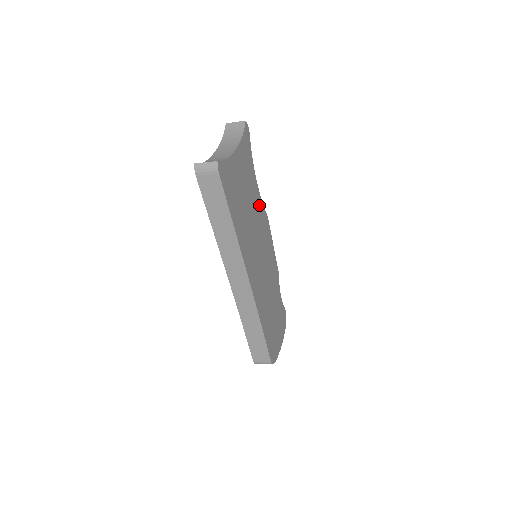
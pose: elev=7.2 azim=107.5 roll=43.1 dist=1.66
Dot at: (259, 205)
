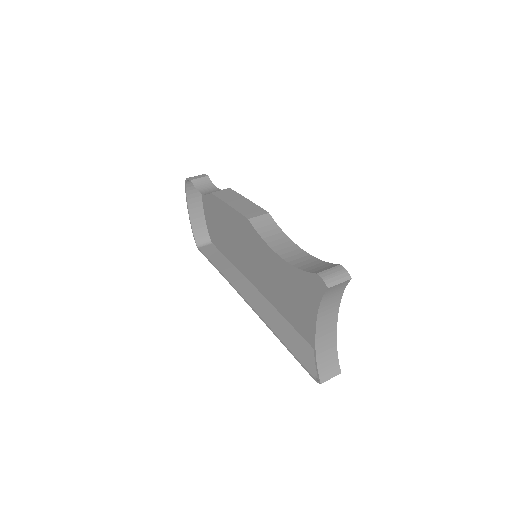
Dot at: occluded
